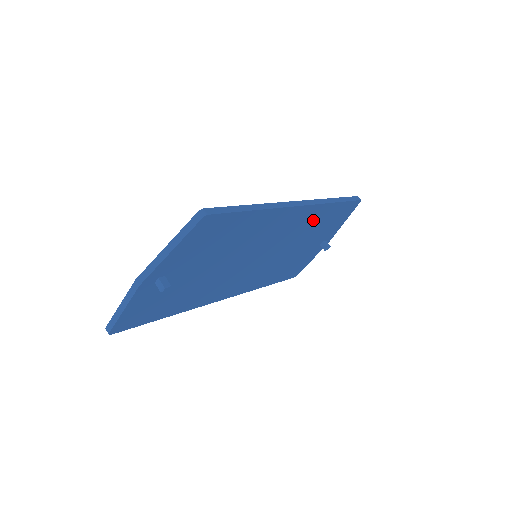
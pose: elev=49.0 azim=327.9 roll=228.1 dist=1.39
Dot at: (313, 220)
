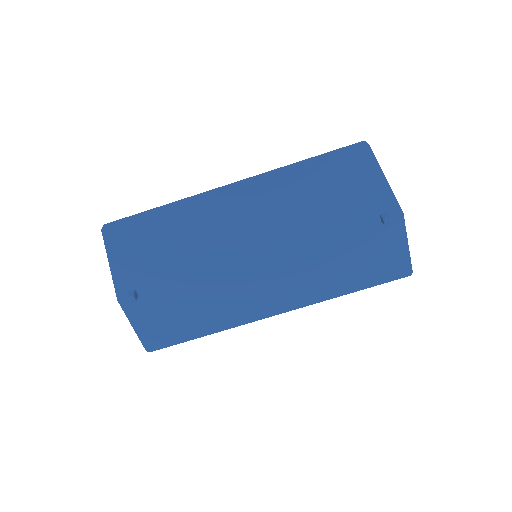
Dot at: (291, 195)
